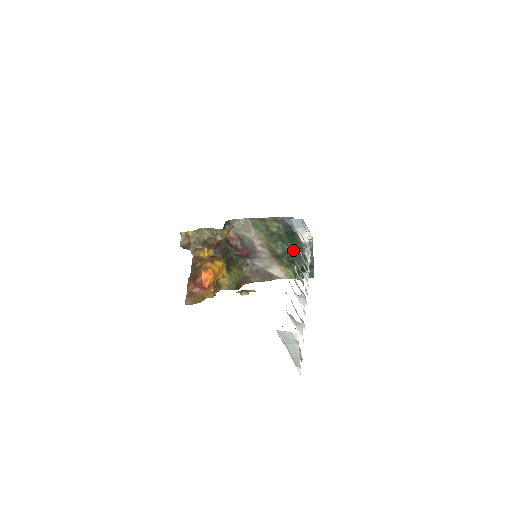
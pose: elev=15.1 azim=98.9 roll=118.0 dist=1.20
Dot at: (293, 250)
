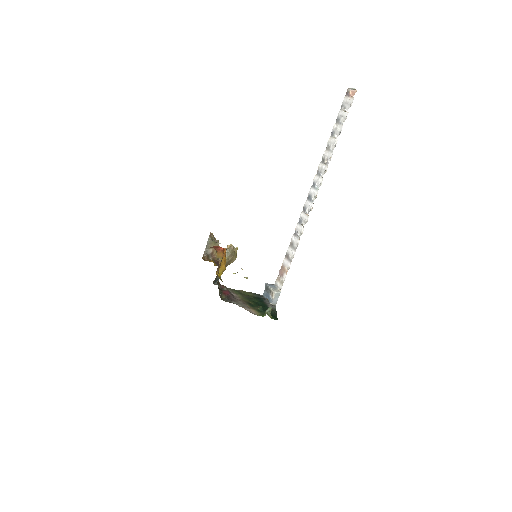
Dot at: (262, 306)
